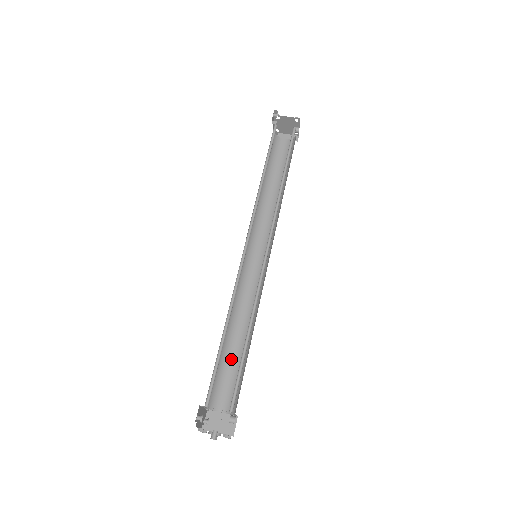
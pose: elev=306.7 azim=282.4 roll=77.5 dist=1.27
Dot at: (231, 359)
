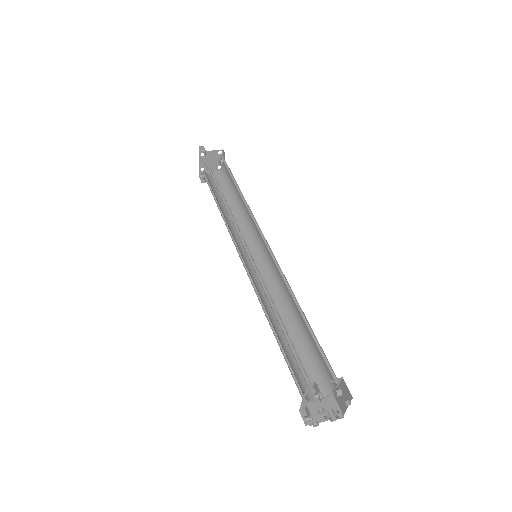
Dot at: occluded
